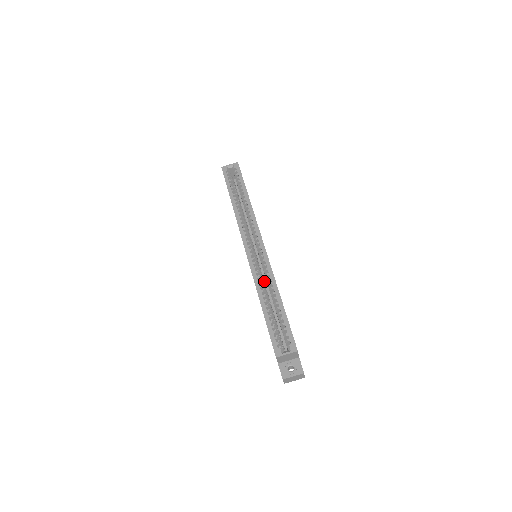
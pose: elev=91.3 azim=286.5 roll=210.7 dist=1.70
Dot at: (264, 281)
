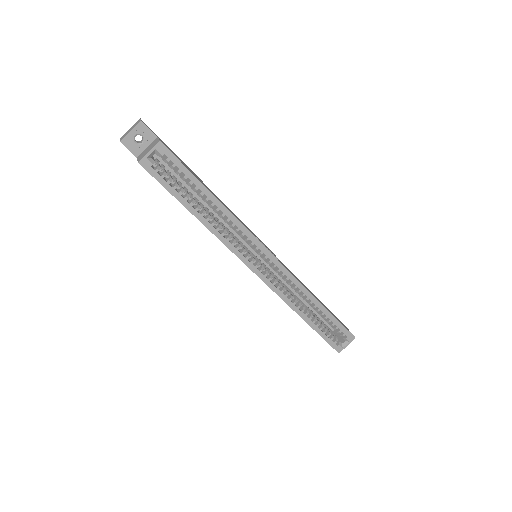
Dot at: (278, 276)
